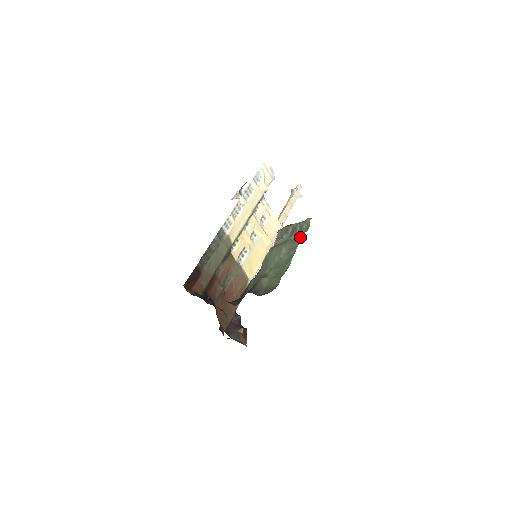
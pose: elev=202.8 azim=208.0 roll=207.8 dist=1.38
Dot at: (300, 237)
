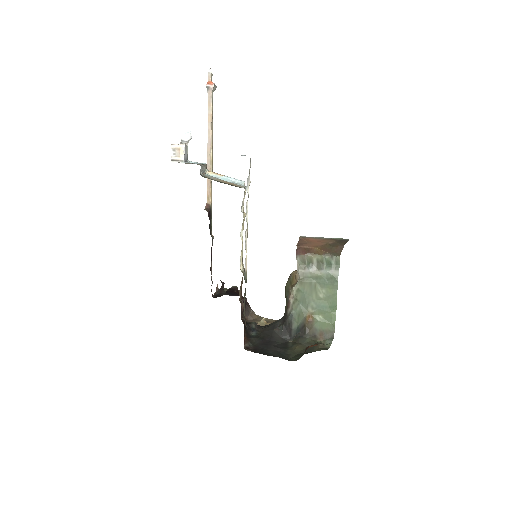
Dot at: (337, 281)
